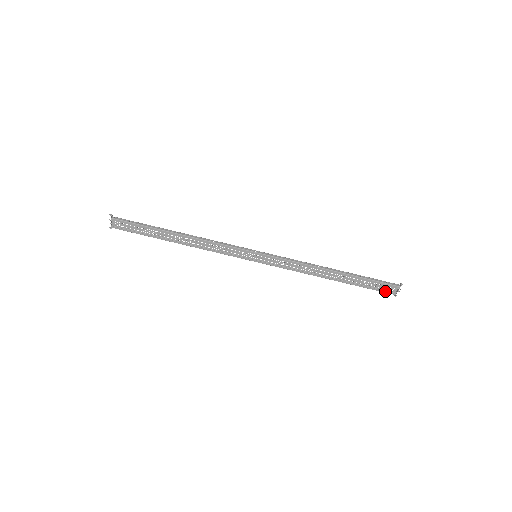
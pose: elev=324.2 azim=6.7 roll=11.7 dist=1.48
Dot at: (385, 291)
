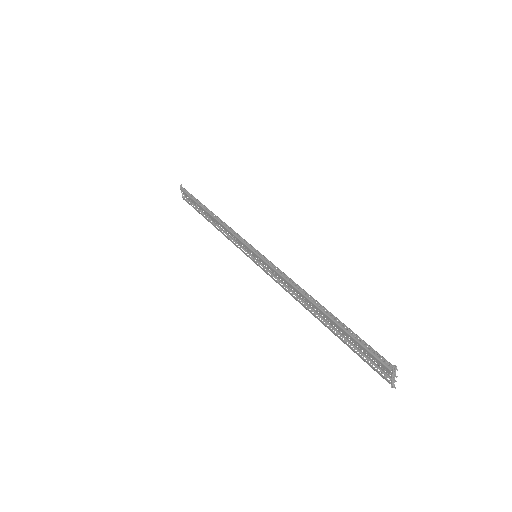
Dot at: occluded
